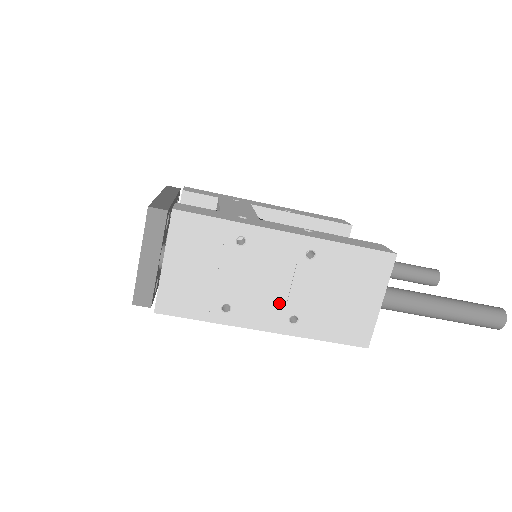
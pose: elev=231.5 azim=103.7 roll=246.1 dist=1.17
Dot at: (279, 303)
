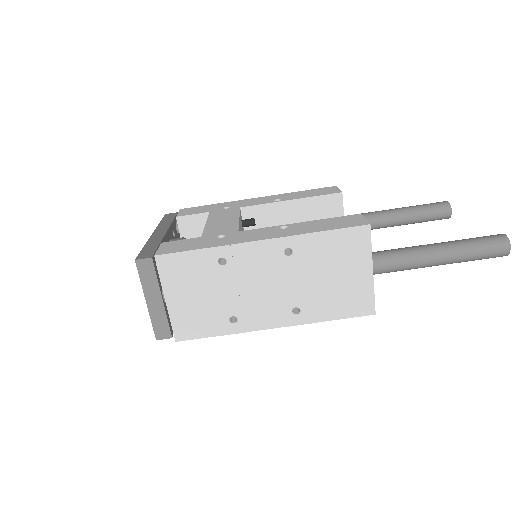
Dot at: (277, 301)
